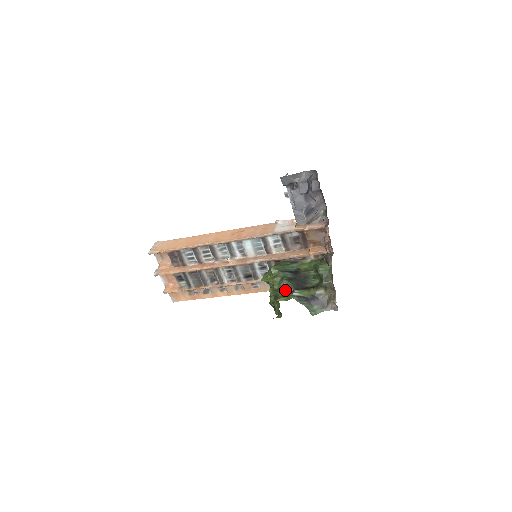
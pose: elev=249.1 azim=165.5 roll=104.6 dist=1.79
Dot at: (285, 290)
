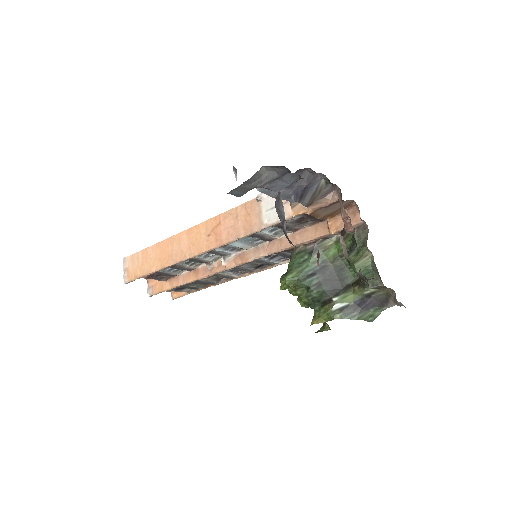
Dot at: (319, 302)
